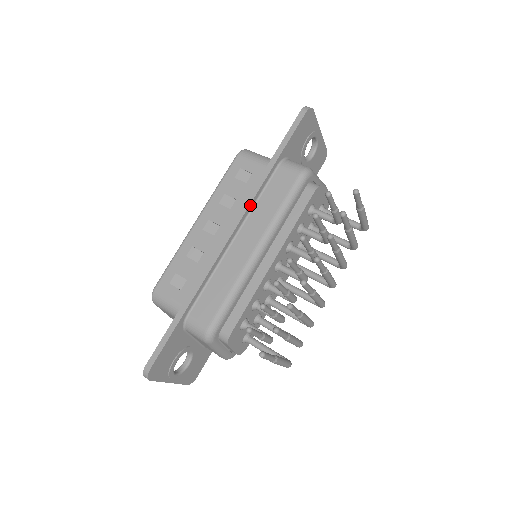
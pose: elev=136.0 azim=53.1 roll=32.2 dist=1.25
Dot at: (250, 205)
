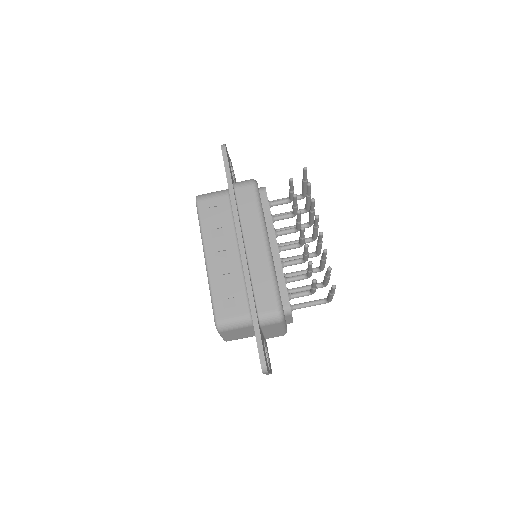
Dot at: (239, 222)
